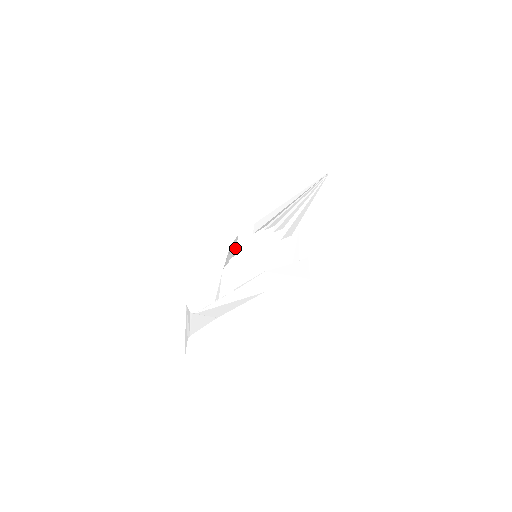
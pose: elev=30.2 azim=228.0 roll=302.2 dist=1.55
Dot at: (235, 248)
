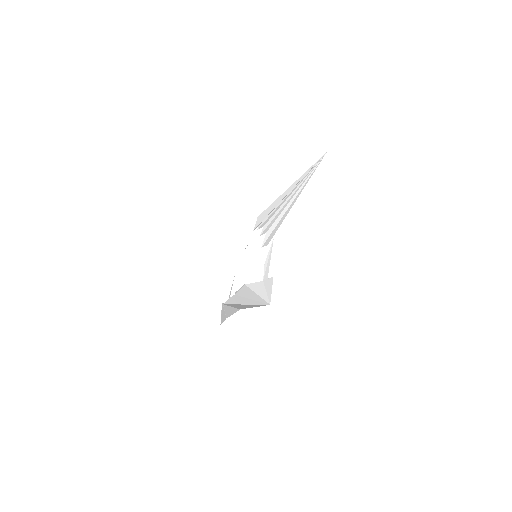
Dot at: occluded
